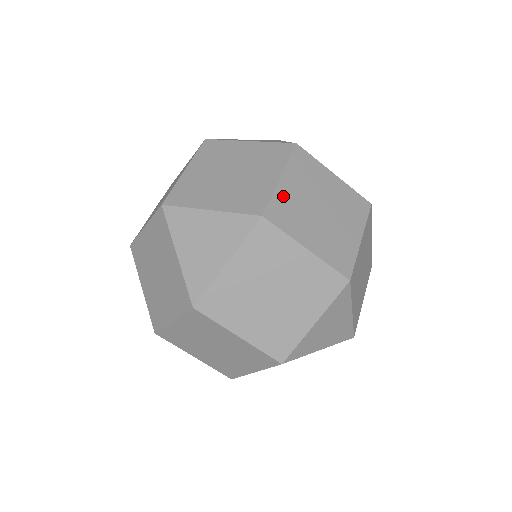
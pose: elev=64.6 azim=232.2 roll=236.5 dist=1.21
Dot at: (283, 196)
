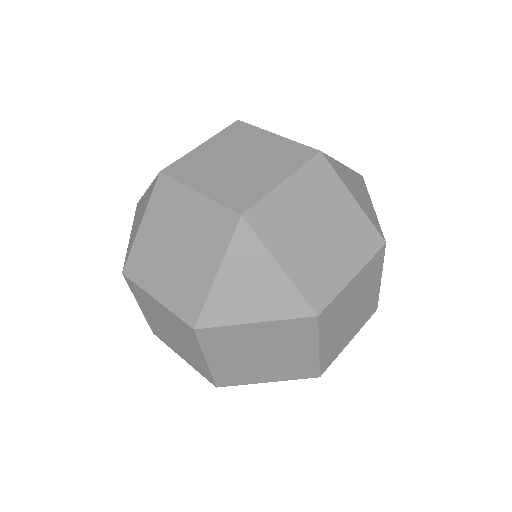
Dot at: (342, 297)
